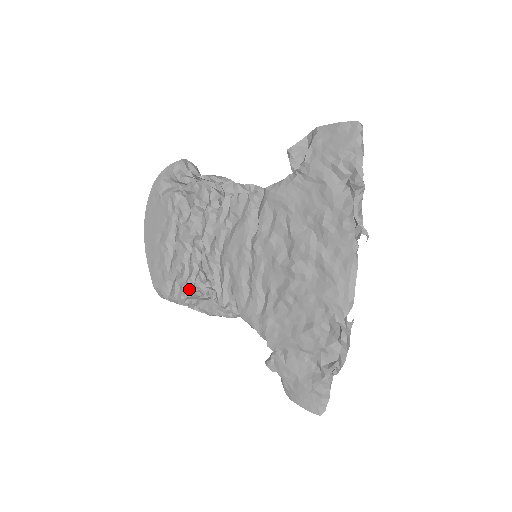
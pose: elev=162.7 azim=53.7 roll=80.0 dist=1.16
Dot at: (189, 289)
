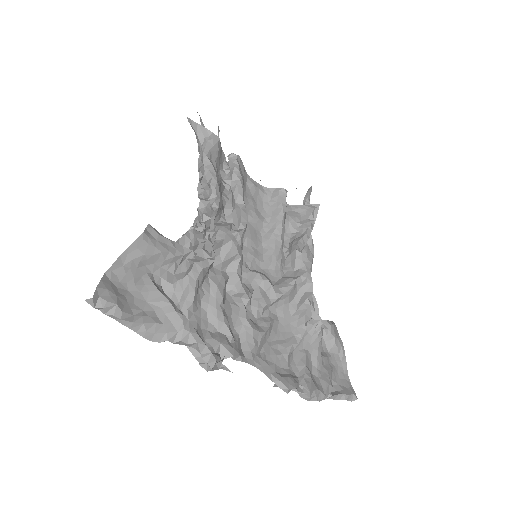
Dot at: occluded
